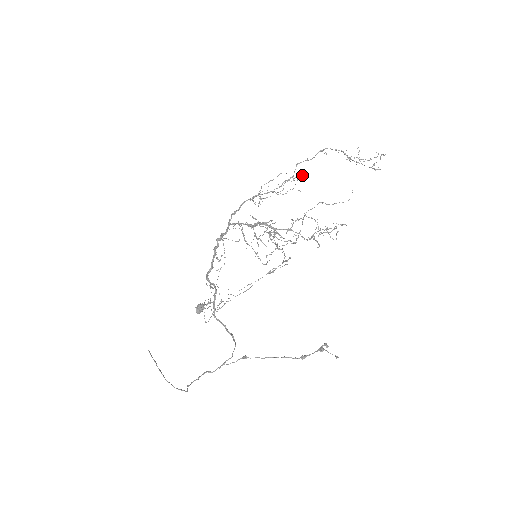
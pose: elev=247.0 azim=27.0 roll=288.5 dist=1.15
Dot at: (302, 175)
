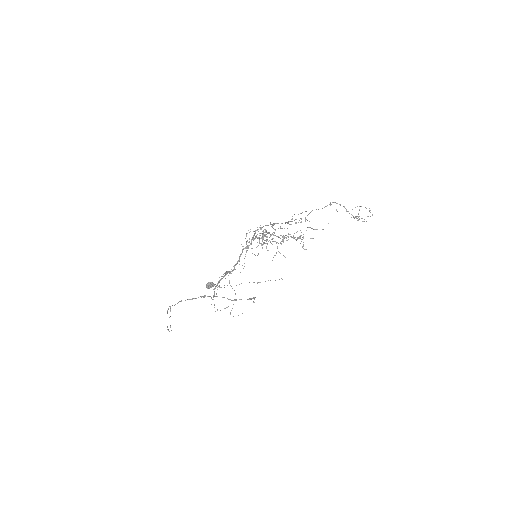
Dot at: (305, 211)
